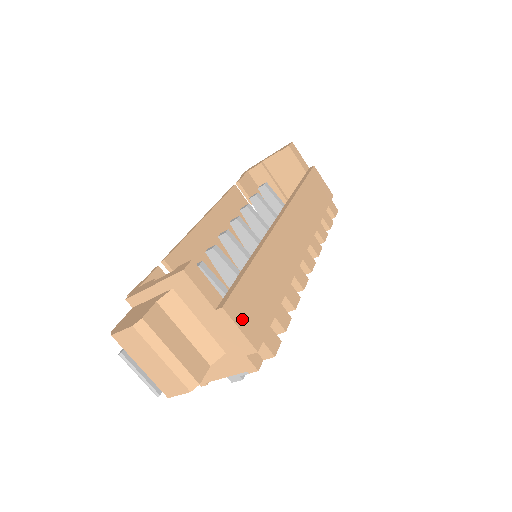
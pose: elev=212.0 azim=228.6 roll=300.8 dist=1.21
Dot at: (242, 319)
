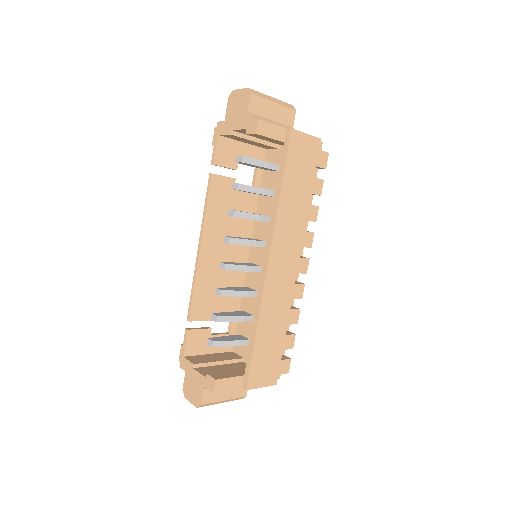
Dot at: (261, 380)
